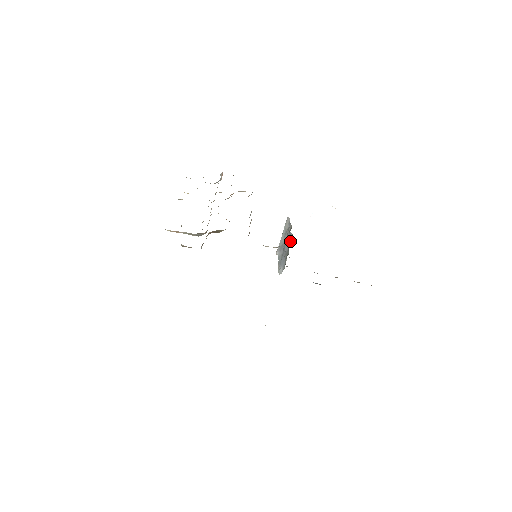
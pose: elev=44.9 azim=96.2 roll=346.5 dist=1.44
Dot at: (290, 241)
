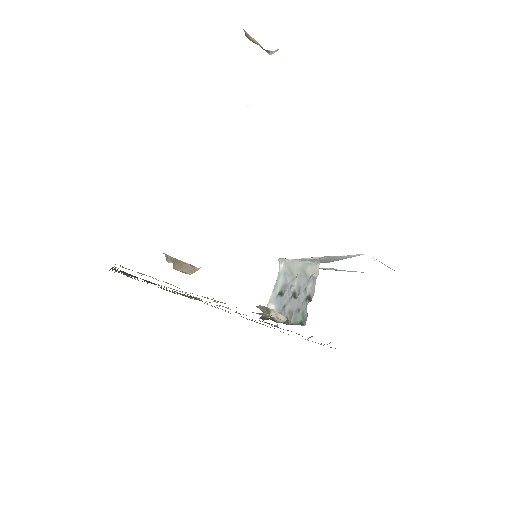
Dot at: (300, 317)
